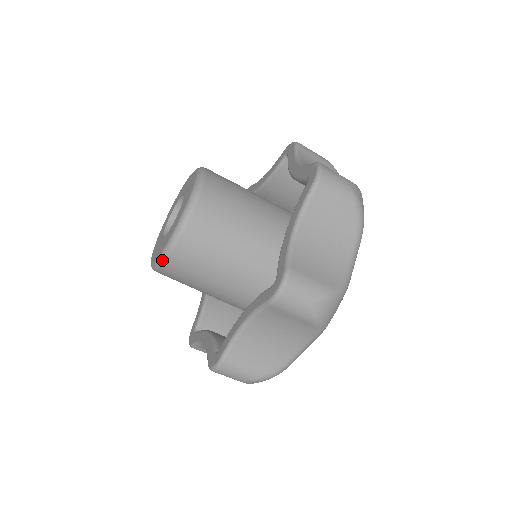
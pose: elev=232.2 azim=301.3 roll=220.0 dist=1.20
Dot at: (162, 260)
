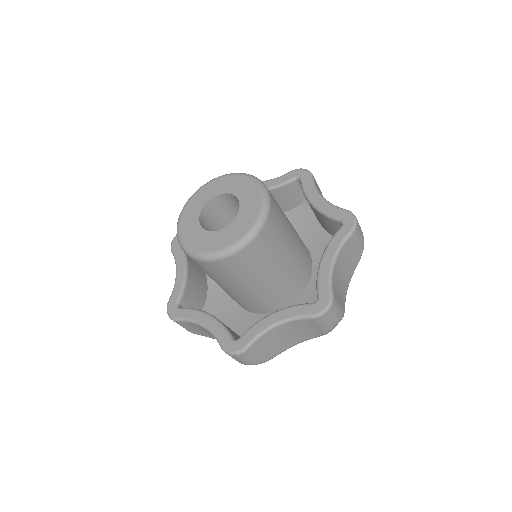
Dot at: (220, 257)
